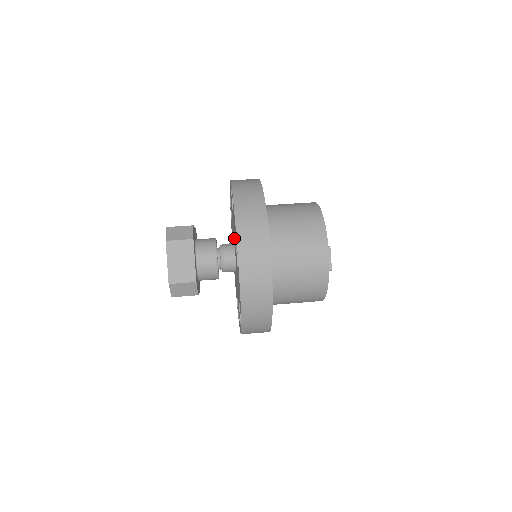
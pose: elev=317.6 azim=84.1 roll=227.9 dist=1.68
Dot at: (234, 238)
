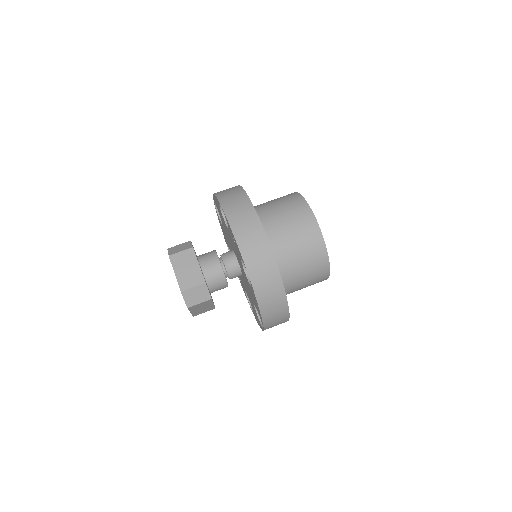
Dot at: occluded
